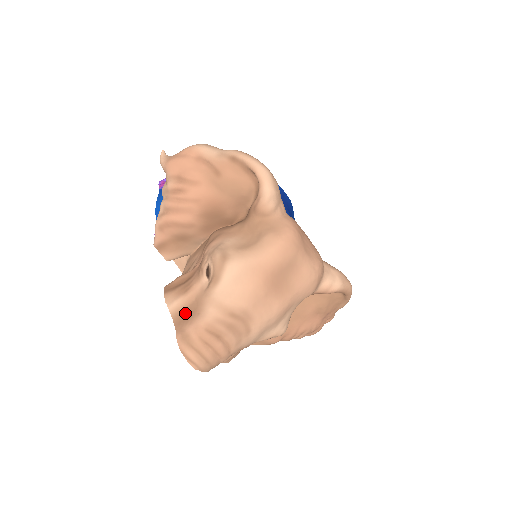
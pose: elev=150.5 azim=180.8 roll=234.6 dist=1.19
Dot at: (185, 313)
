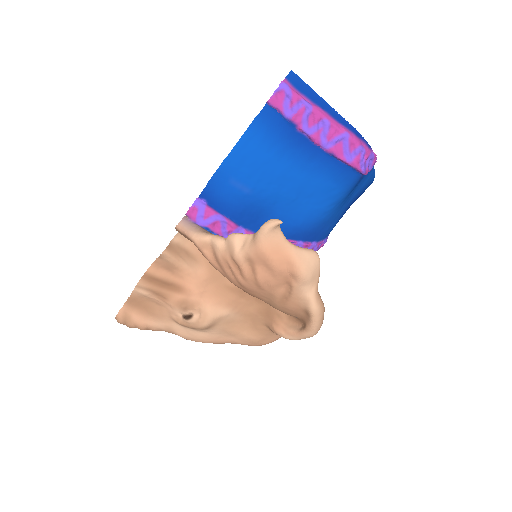
Dot at: (143, 303)
